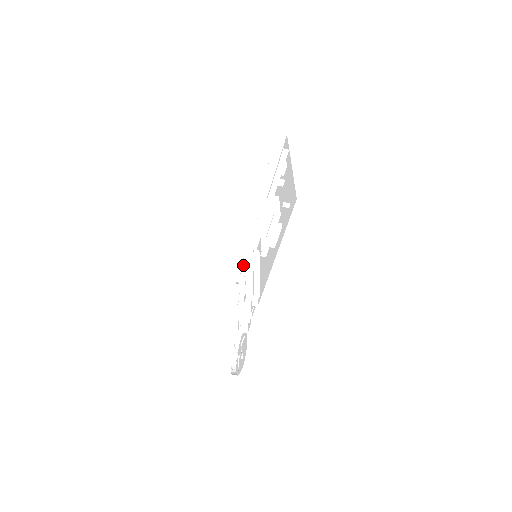
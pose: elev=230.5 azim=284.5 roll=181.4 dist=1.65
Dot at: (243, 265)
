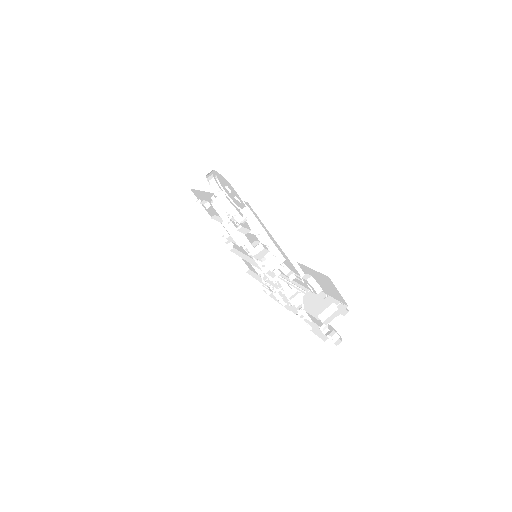
Dot at: occluded
